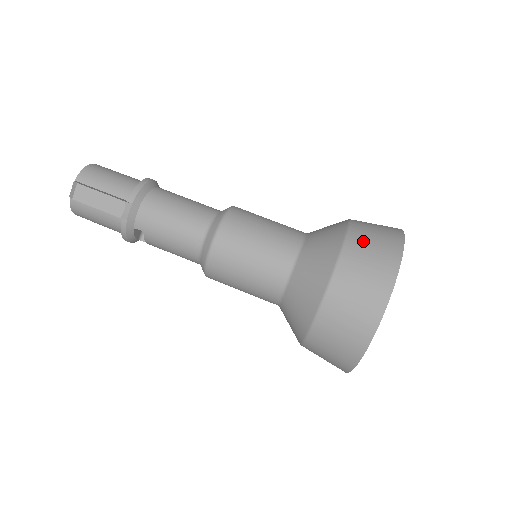
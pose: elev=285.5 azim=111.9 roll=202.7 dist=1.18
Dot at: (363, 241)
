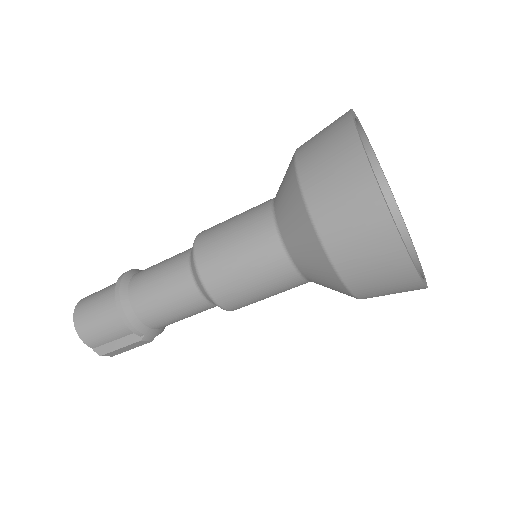
Dot at: (349, 251)
